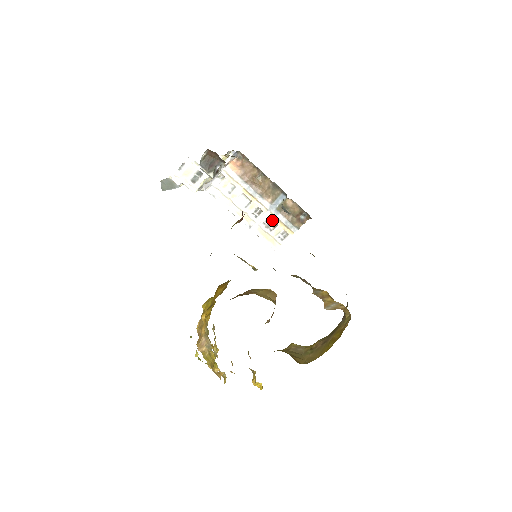
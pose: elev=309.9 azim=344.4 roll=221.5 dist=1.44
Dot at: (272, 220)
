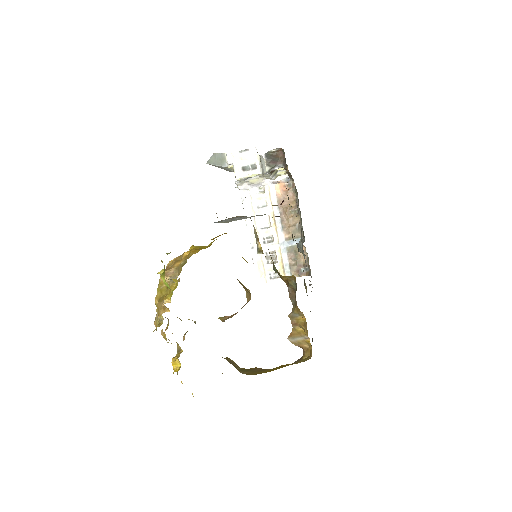
Dot at: (275, 256)
